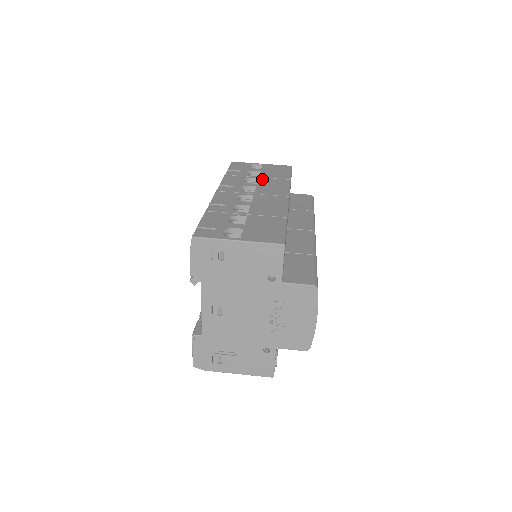
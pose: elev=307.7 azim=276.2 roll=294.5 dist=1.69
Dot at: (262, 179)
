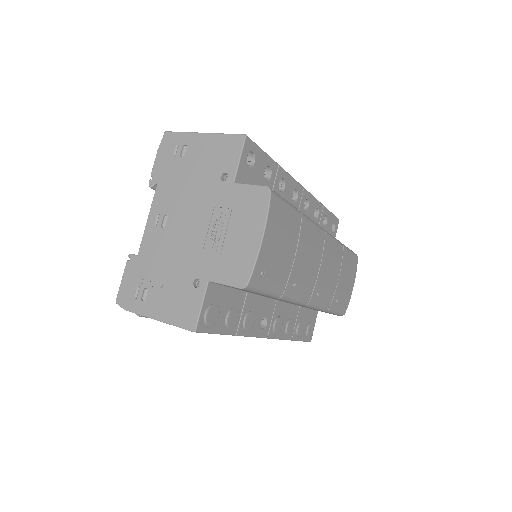
Dot at: occluded
